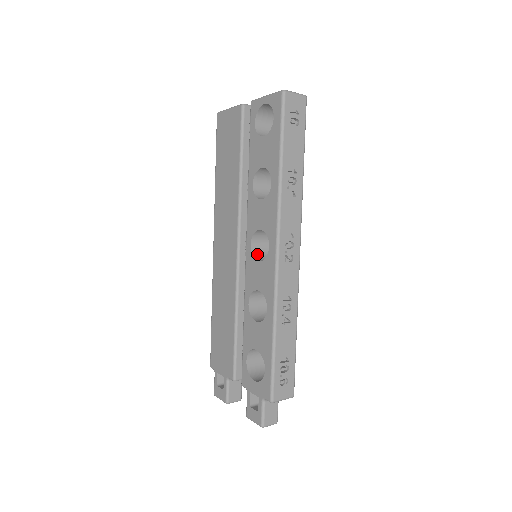
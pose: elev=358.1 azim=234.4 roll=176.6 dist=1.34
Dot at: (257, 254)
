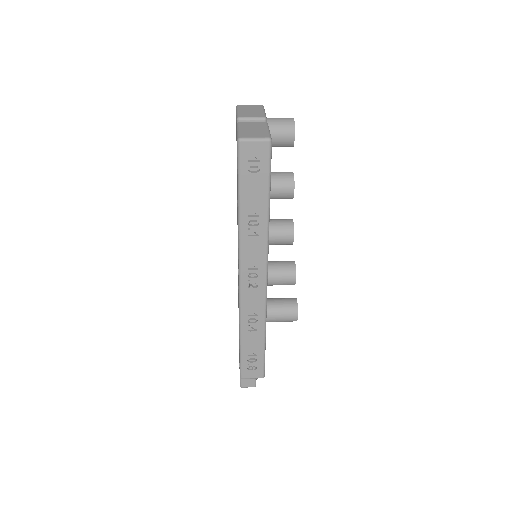
Dot at: occluded
